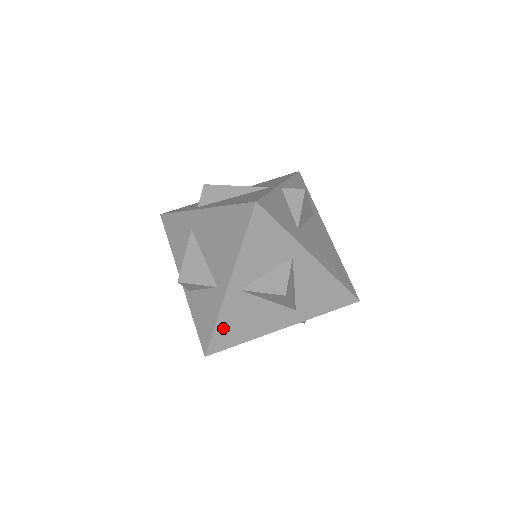
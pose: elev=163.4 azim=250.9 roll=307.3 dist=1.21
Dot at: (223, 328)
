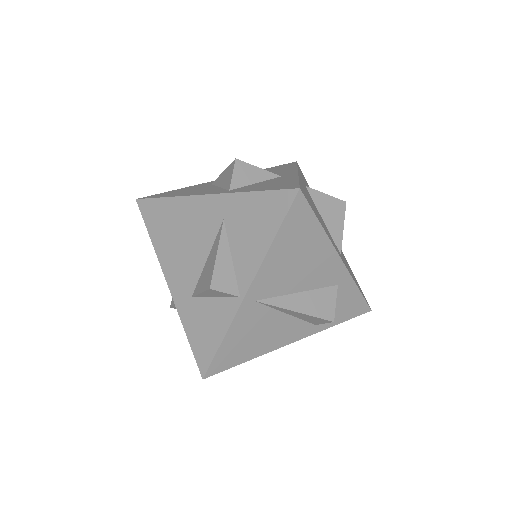
Dot at: (304, 191)
